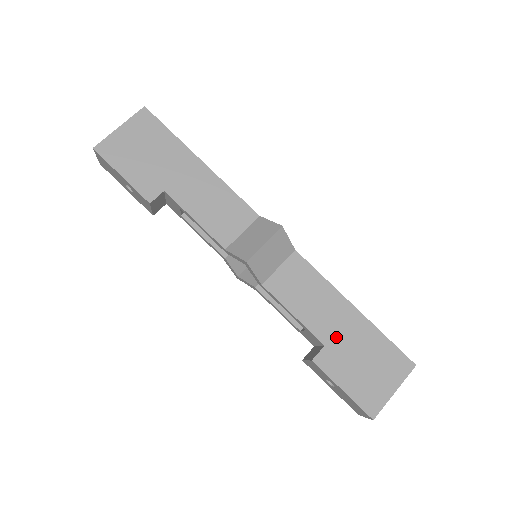
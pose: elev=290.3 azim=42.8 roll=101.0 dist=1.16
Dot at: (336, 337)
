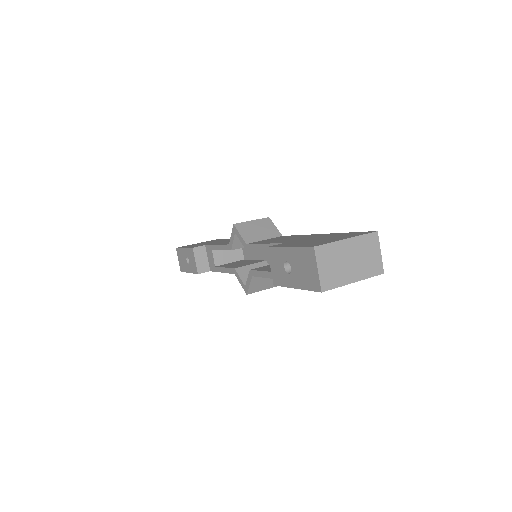
Dot at: (297, 240)
